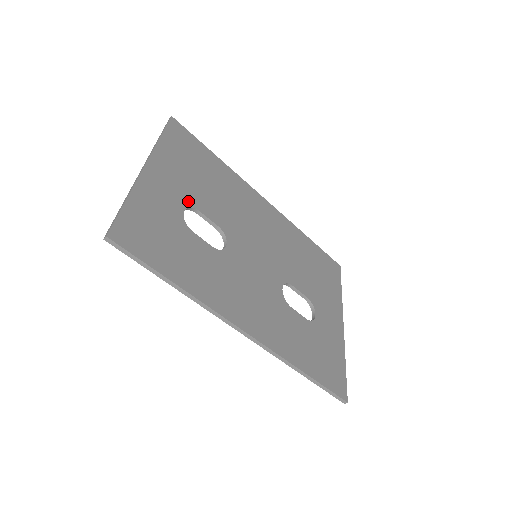
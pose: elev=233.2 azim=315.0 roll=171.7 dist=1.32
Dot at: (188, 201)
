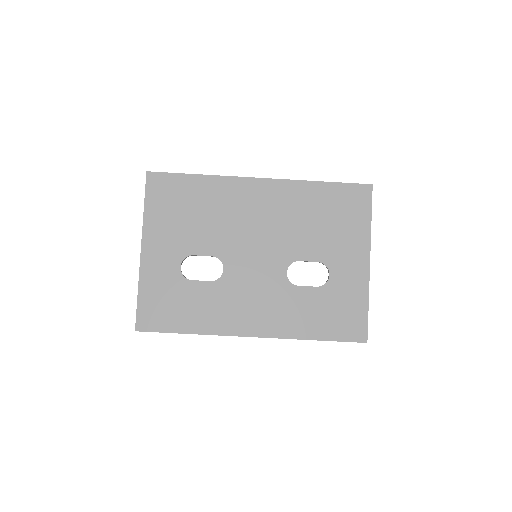
Dot at: (182, 254)
